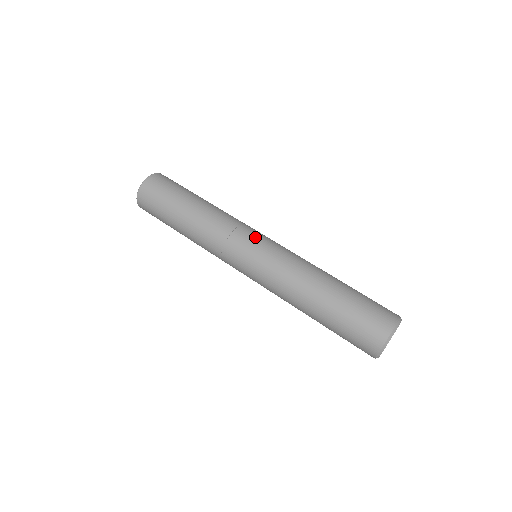
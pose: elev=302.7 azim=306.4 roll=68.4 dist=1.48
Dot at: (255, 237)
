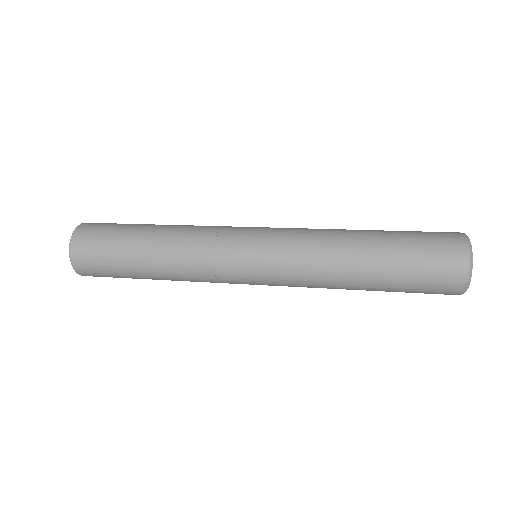
Dot at: (246, 232)
